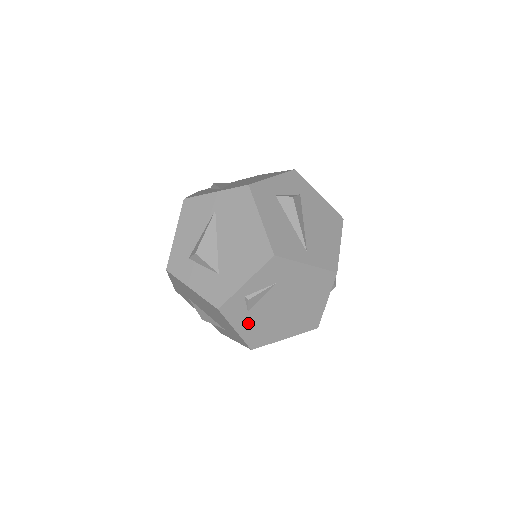
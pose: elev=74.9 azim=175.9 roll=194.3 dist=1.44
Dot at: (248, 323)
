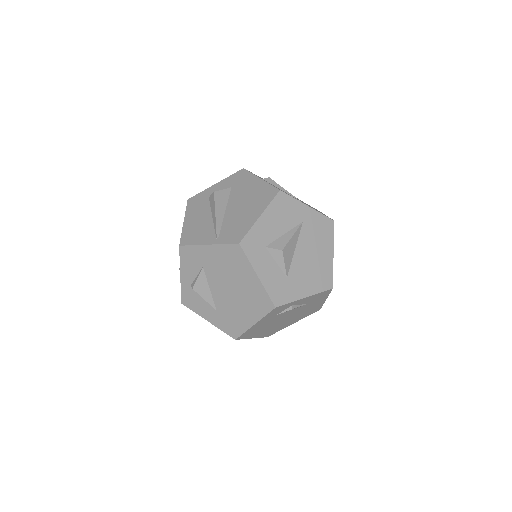
Dot at: (264, 322)
